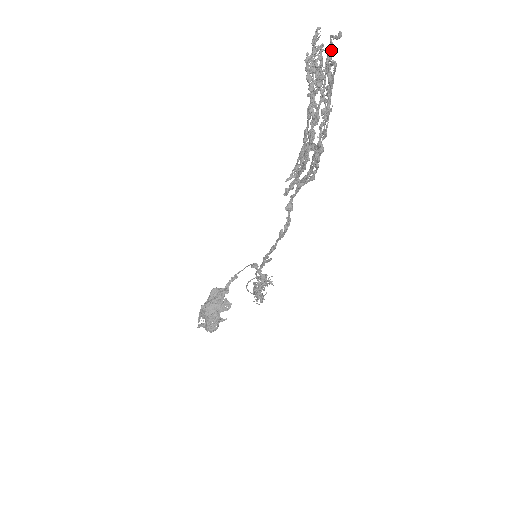
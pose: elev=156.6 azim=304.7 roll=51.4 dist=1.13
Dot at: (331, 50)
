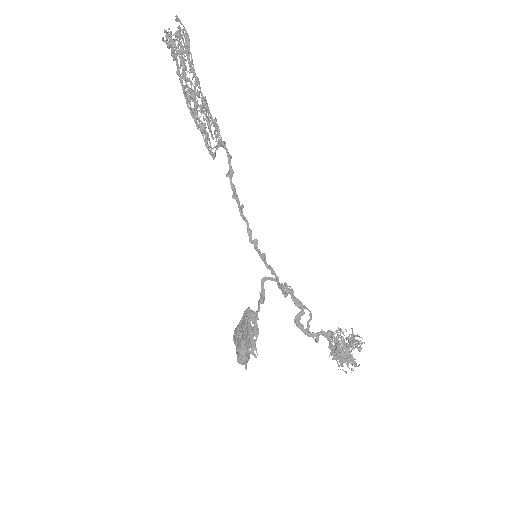
Dot at: (183, 31)
